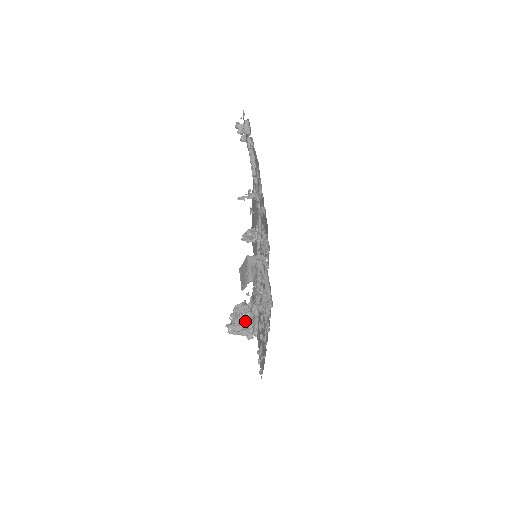
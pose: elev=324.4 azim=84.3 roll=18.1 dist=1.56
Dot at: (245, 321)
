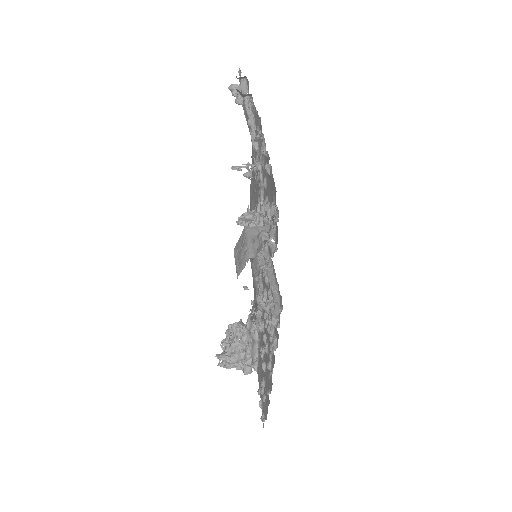
Dot at: (241, 348)
